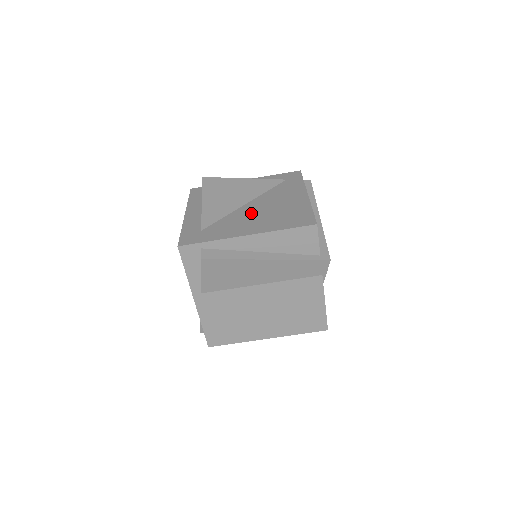
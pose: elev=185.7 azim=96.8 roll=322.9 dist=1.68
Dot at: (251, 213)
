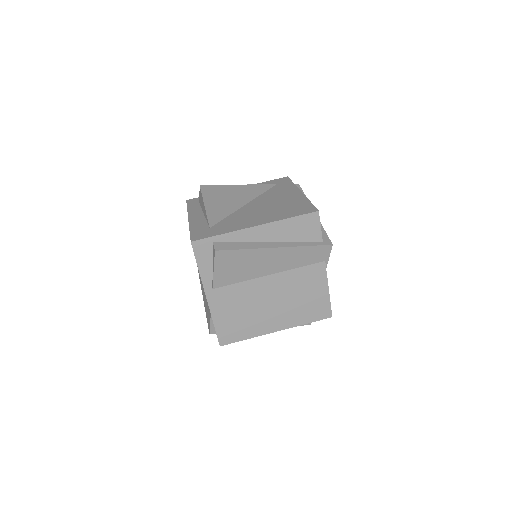
Dot at: (253, 210)
